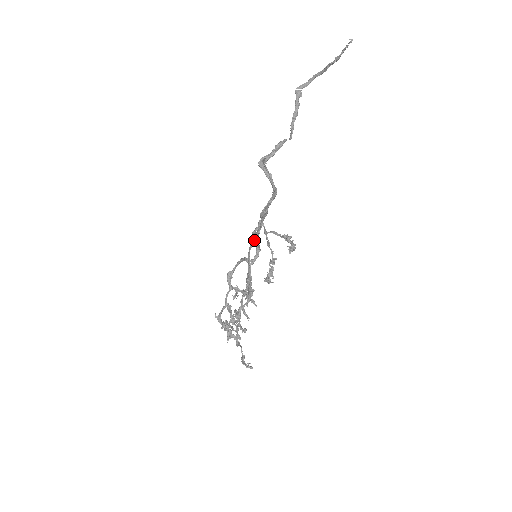
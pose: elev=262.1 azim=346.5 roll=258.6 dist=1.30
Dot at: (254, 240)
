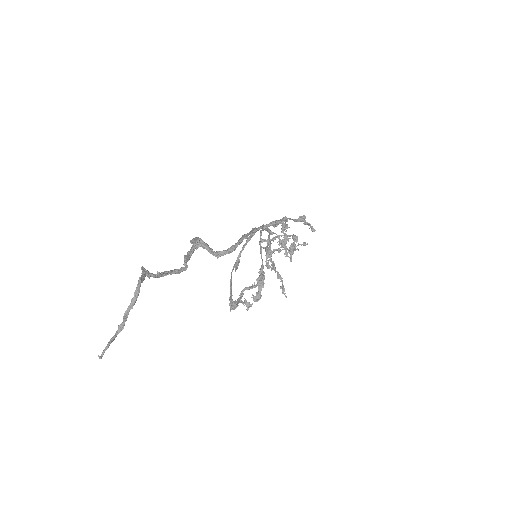
Dot at: (235, 264)
